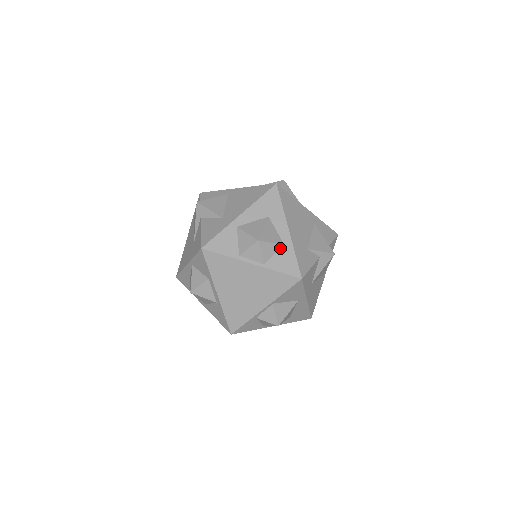
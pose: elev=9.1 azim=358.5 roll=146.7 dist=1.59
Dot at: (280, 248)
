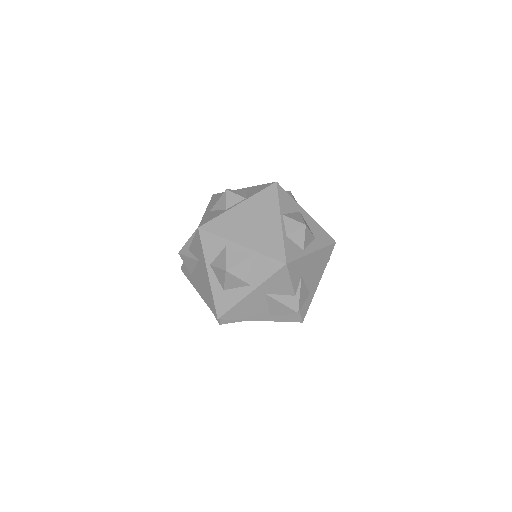
Dot at: (247, 192)
